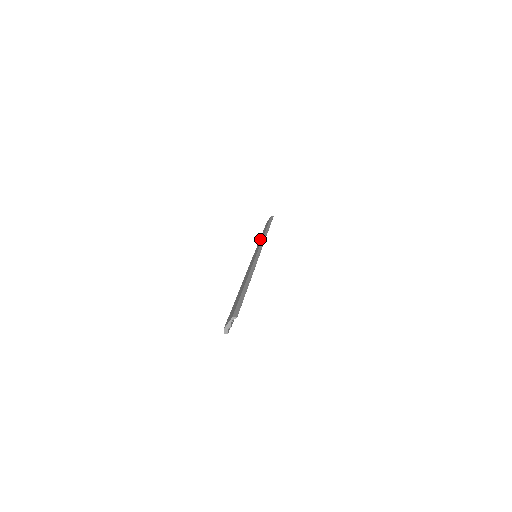
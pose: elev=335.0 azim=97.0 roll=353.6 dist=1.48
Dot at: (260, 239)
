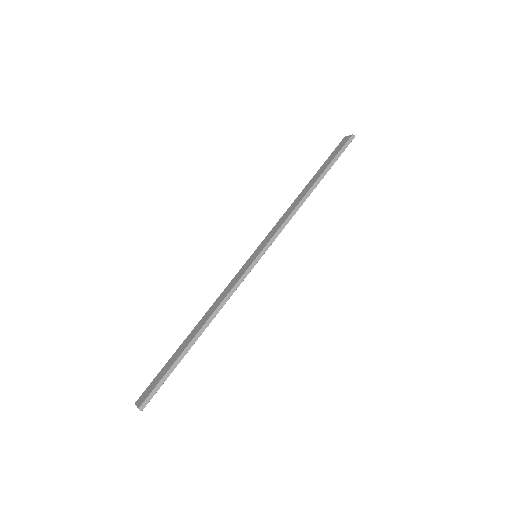
Dot at: (293, 204)
